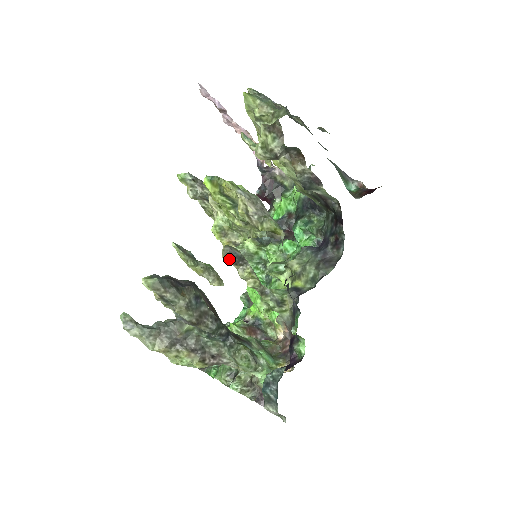
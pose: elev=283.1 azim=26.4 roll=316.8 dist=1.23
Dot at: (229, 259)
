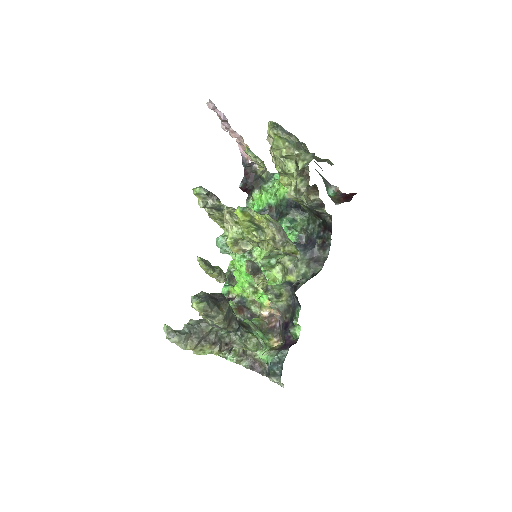
Dot at: (251, 273)
